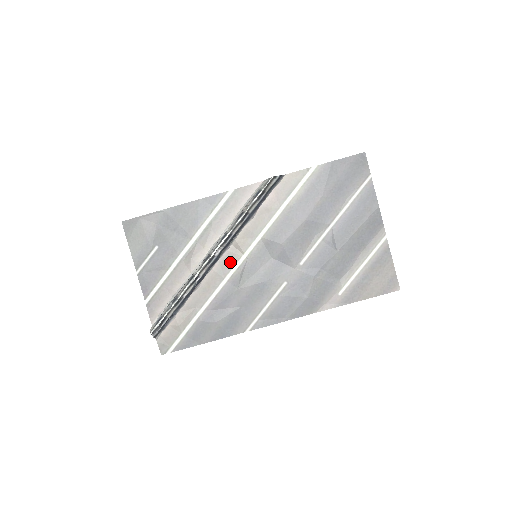
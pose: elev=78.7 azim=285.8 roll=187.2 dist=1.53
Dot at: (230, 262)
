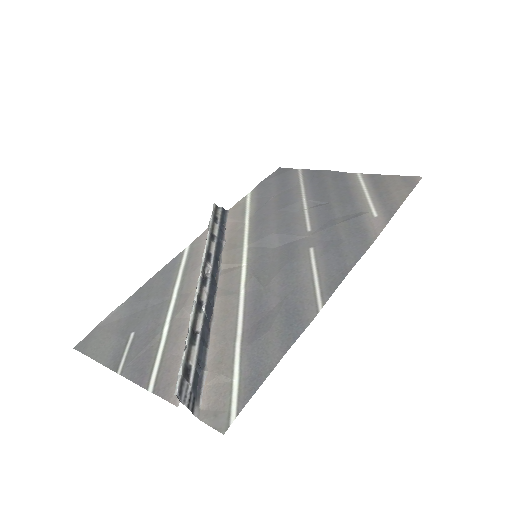
Dot at: (233, 280)
